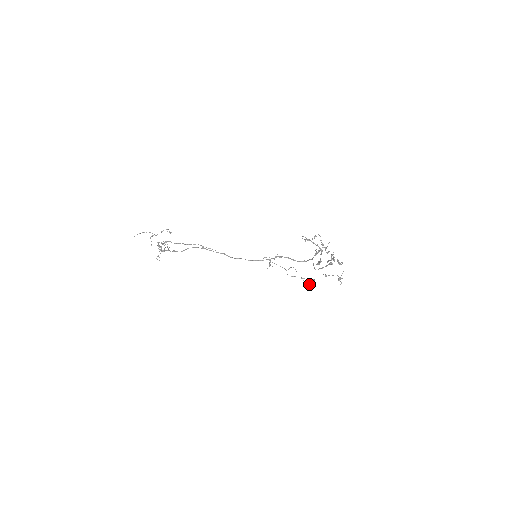
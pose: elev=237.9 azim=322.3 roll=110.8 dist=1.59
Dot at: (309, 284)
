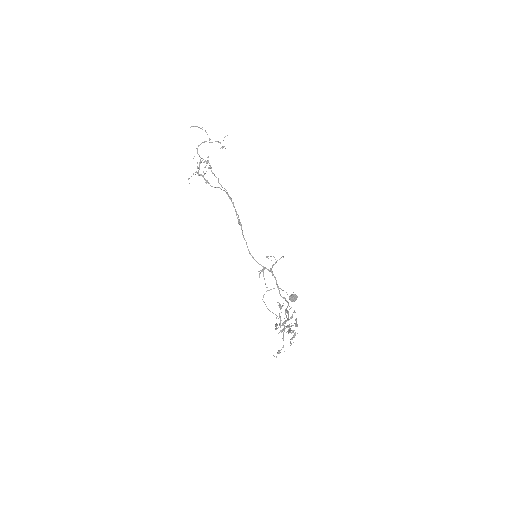
Dot at: (289, 299)
